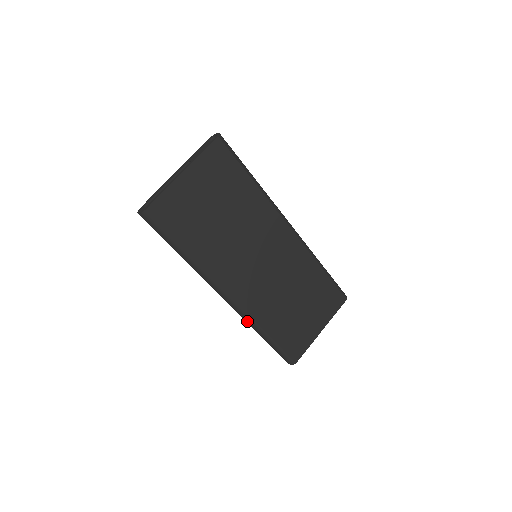
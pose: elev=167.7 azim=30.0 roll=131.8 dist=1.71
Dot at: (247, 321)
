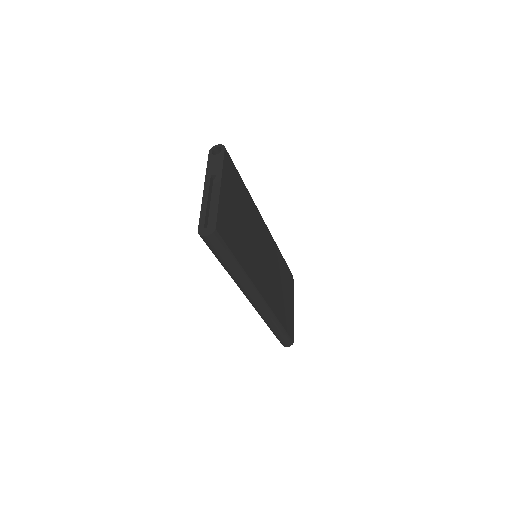
Dot at: (269, 318)
